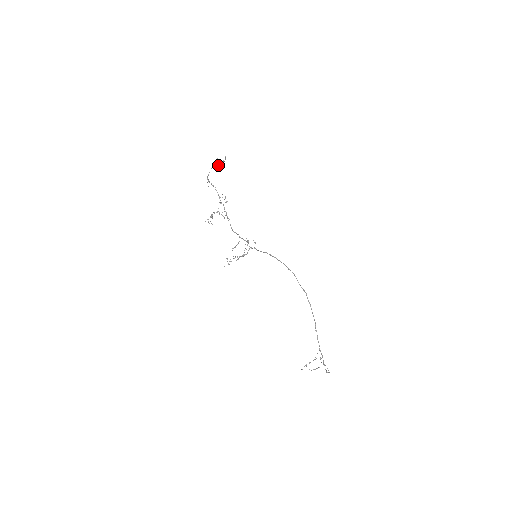
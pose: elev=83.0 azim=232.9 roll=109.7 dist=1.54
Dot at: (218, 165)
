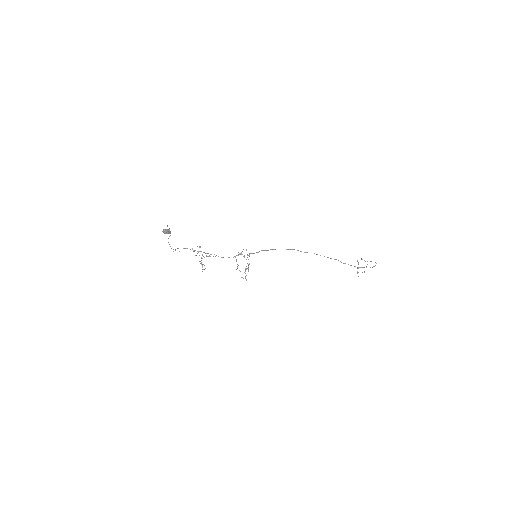
Dot at: (168, 233)
